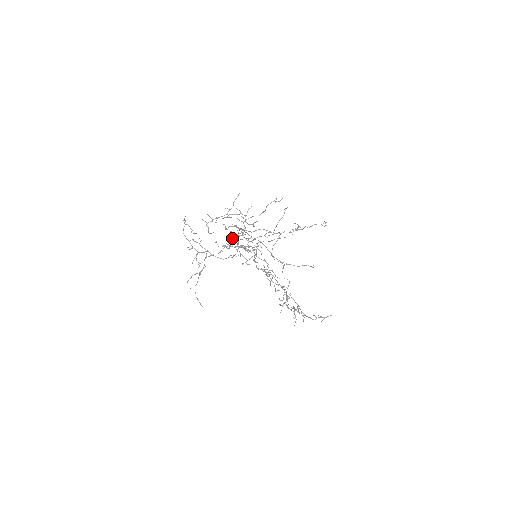
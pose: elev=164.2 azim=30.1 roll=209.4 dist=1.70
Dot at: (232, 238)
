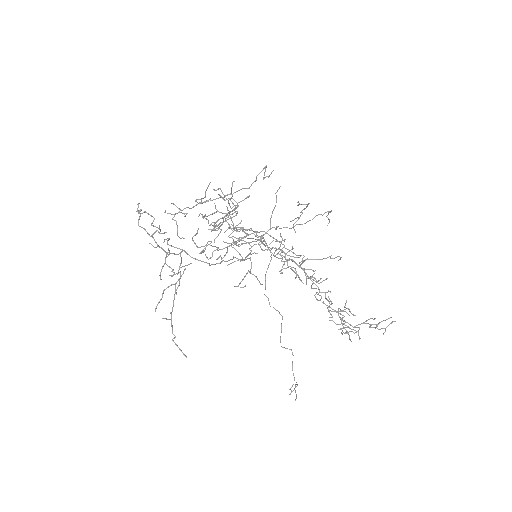
Dot at: occluded
